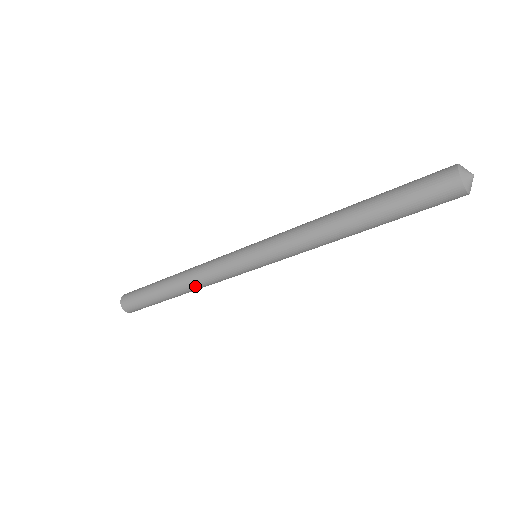
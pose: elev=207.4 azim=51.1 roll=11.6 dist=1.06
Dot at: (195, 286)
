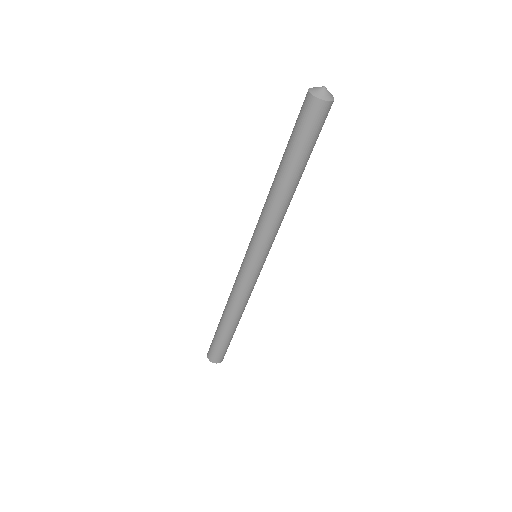
Dot at: (241, 309)
